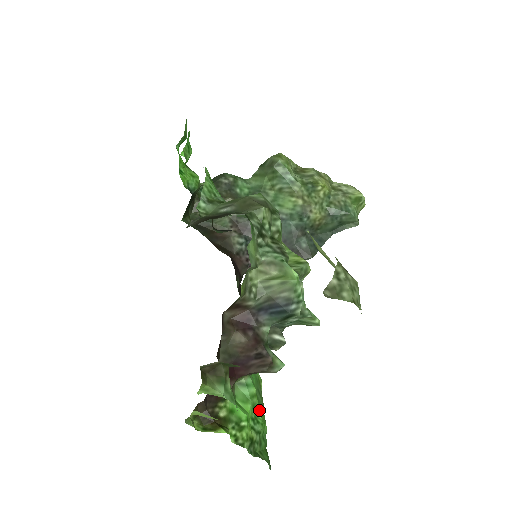
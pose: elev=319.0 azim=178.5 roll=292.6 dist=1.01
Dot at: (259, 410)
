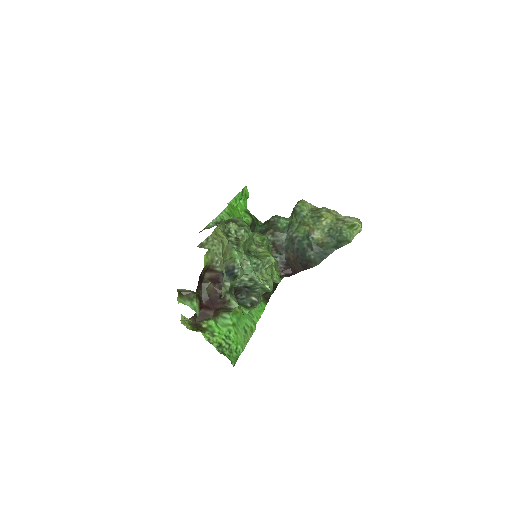
Dot at: (233, 334)
